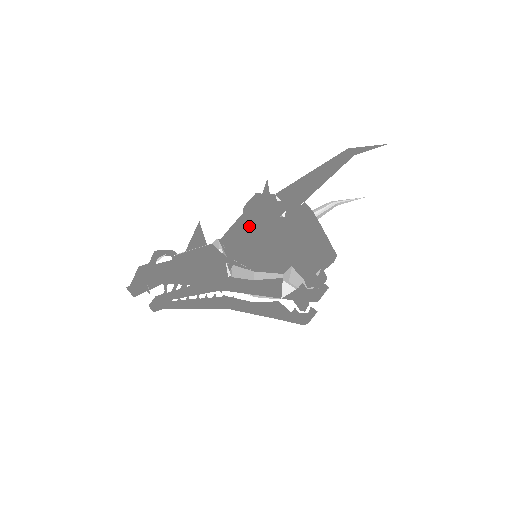
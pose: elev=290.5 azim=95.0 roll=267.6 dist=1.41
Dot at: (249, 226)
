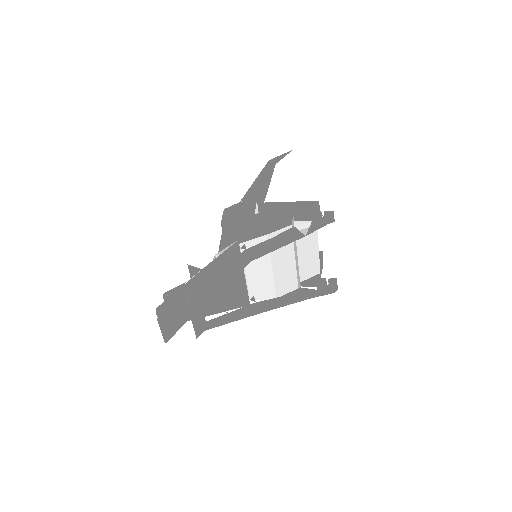
Dot at: (236, 227)
